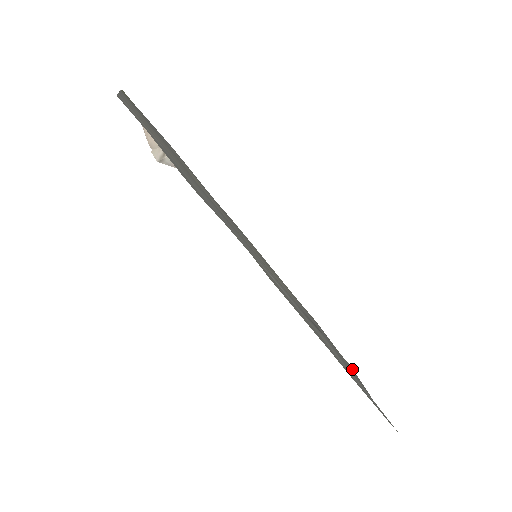
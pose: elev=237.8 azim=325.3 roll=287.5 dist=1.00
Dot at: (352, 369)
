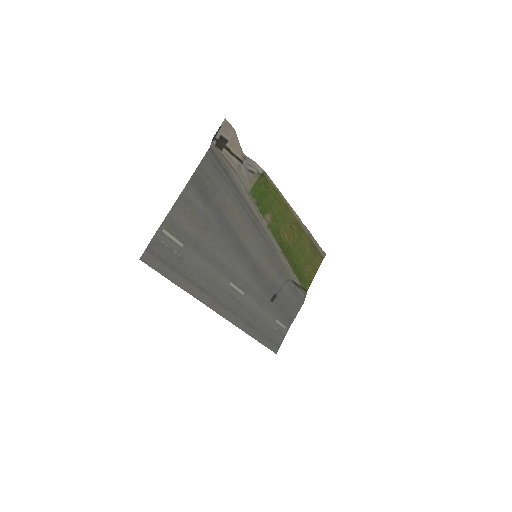
Dot at: (300, 306)
